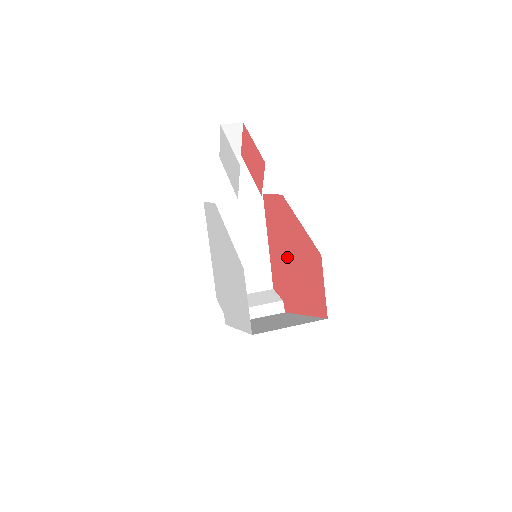
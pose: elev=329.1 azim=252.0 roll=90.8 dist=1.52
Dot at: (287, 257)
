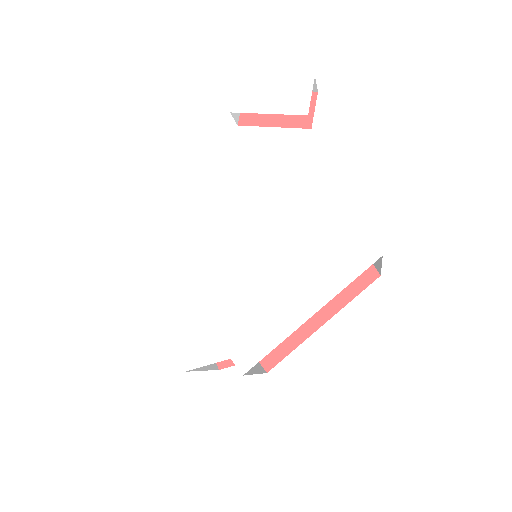
Dot at: occluded
